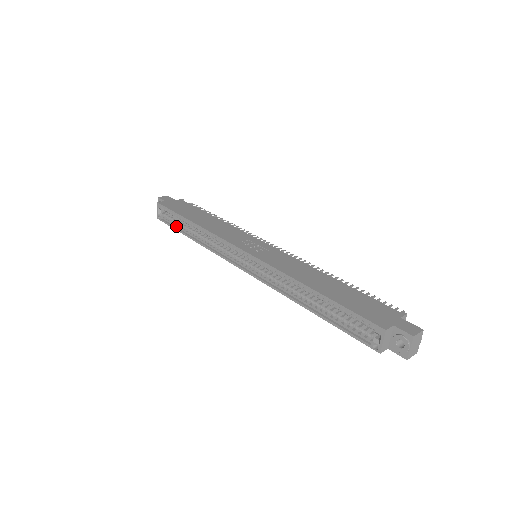
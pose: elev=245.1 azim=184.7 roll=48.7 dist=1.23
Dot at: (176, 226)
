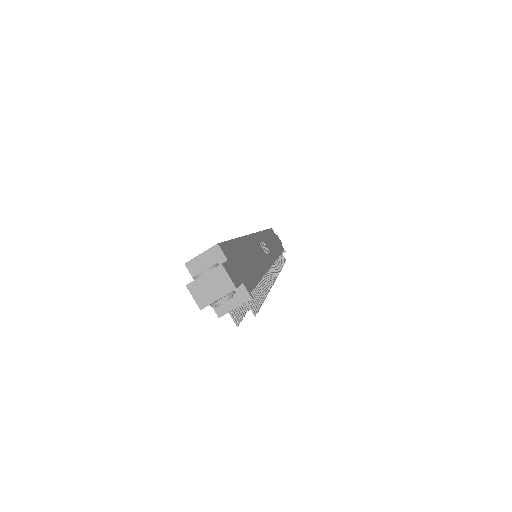
Dot at: occluded
